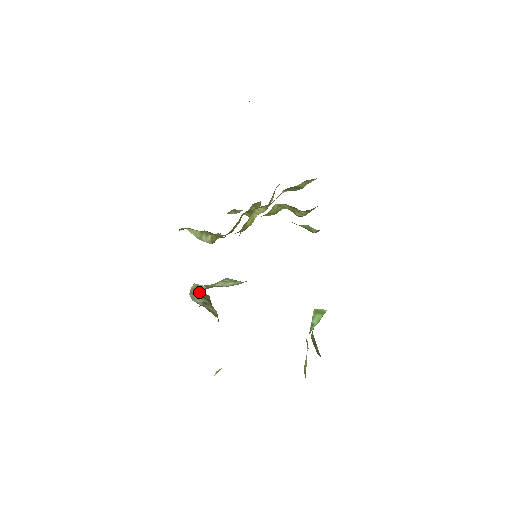
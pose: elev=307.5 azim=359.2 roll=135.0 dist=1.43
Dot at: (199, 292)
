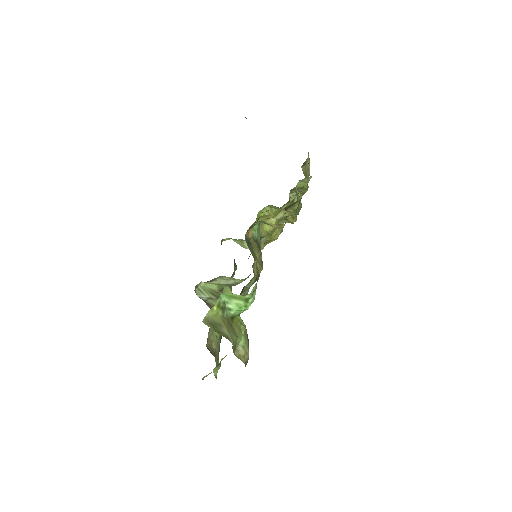
Dot at: (209, 289)
